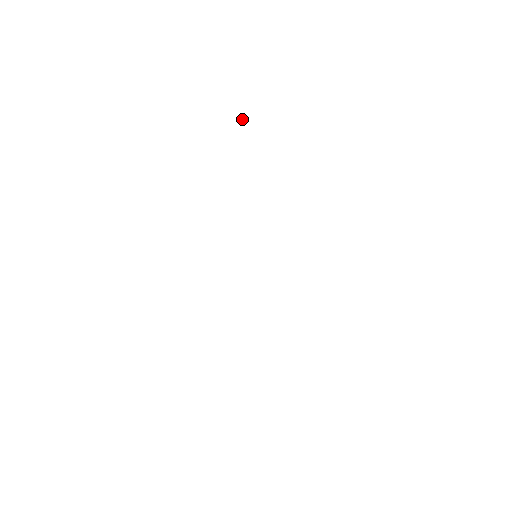
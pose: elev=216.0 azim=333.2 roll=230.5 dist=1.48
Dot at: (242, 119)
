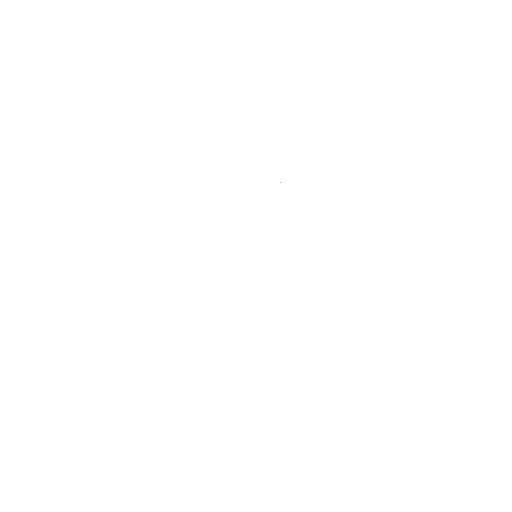
Dot at: occluded
